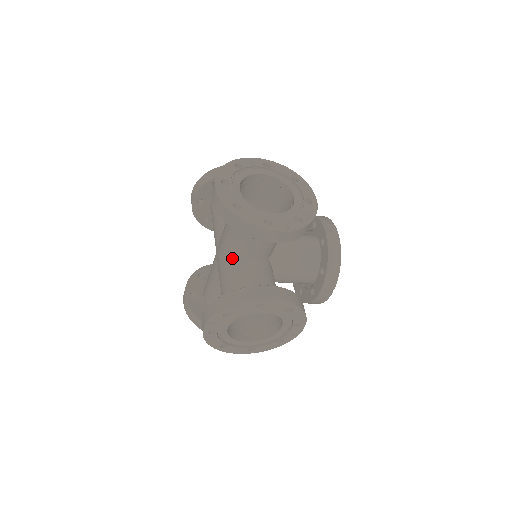
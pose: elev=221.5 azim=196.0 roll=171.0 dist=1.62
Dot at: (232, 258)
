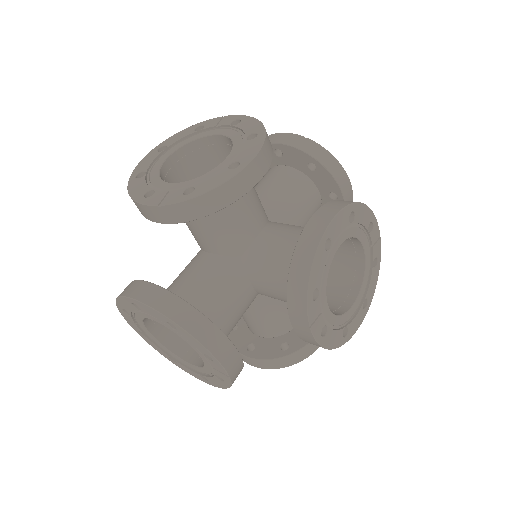
Dot at: occluded
